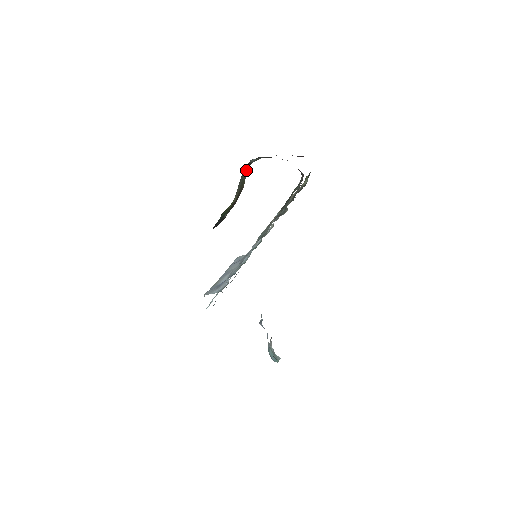
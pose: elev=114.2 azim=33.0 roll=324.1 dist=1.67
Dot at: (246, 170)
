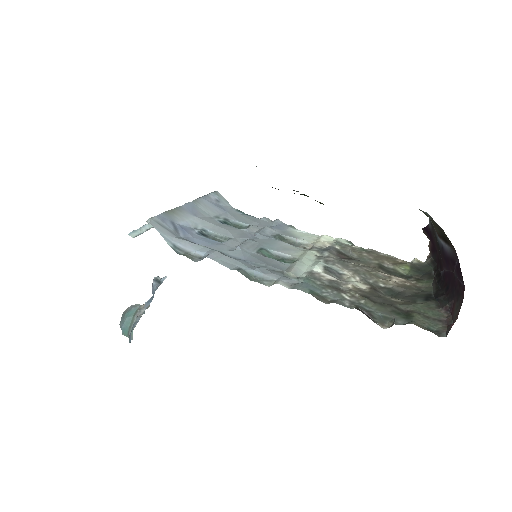
Dot at: occluded
